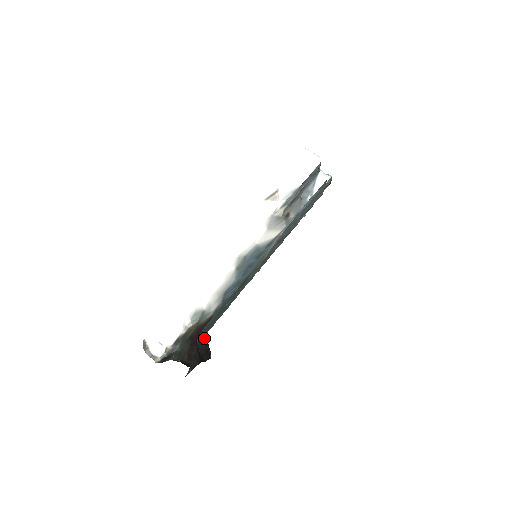
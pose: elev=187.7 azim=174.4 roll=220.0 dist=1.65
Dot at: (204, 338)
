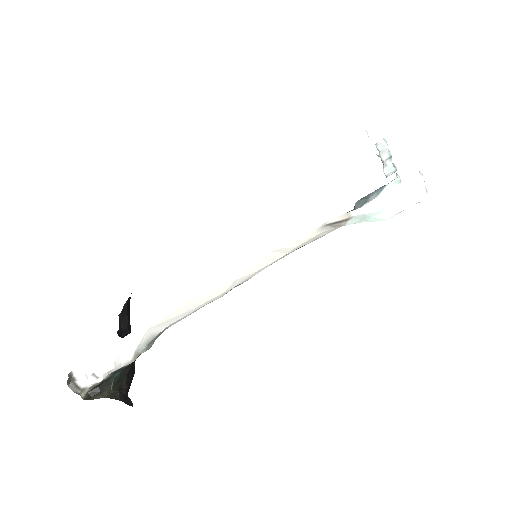
Dot at: (128, 299)
